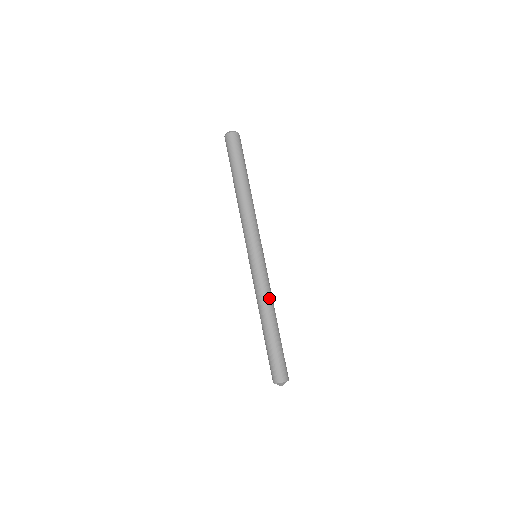
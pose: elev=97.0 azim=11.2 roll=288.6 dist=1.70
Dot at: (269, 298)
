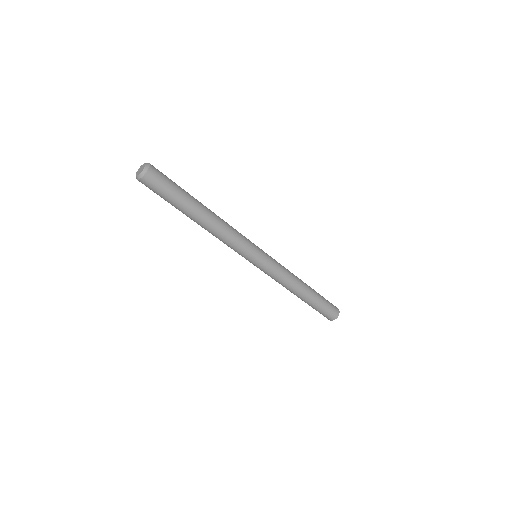
Dot at: (284, 285)
